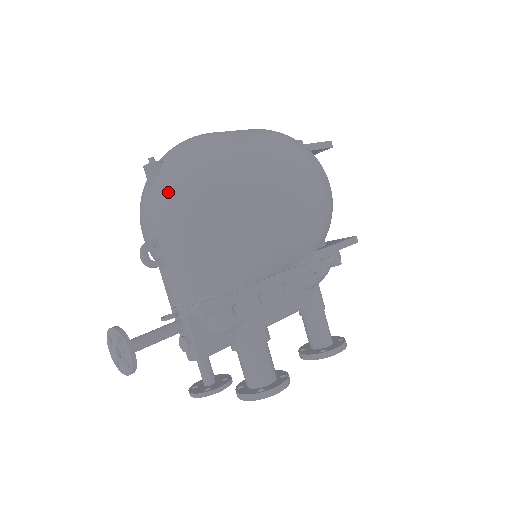
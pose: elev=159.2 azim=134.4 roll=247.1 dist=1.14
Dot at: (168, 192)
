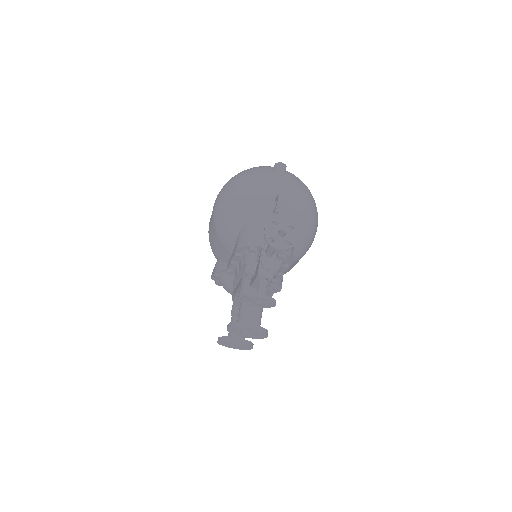
Dot at: (297, 185)
